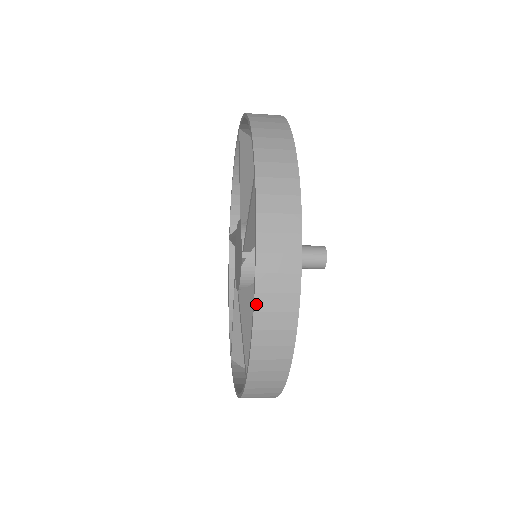
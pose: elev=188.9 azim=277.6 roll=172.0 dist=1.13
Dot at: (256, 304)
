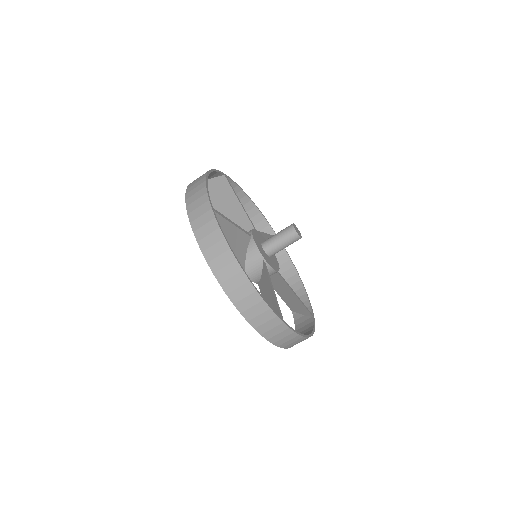
Dot at: (187, 203)
